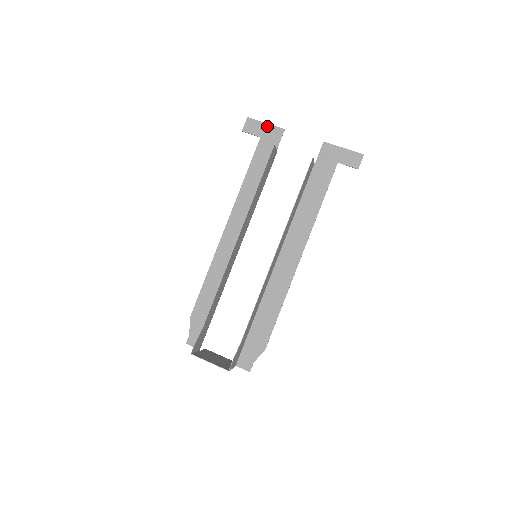
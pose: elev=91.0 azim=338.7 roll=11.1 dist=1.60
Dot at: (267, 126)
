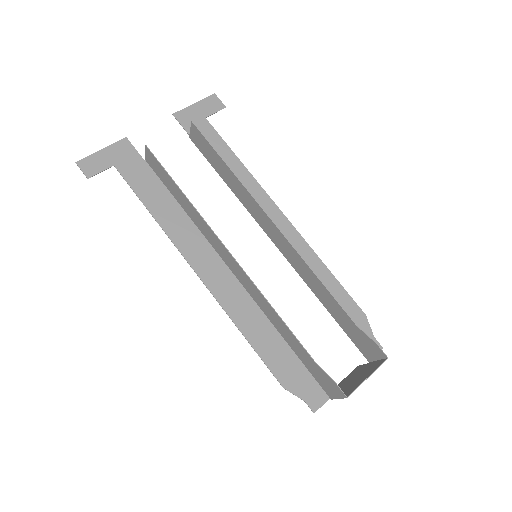
Dot at: (106, 150)
